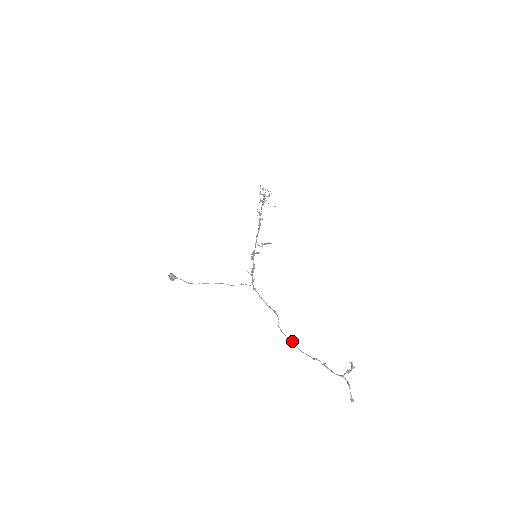
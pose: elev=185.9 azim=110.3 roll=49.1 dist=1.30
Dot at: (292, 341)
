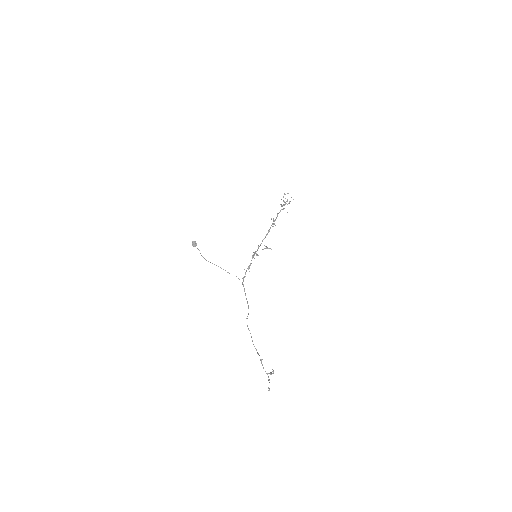
Dot at: occluded
